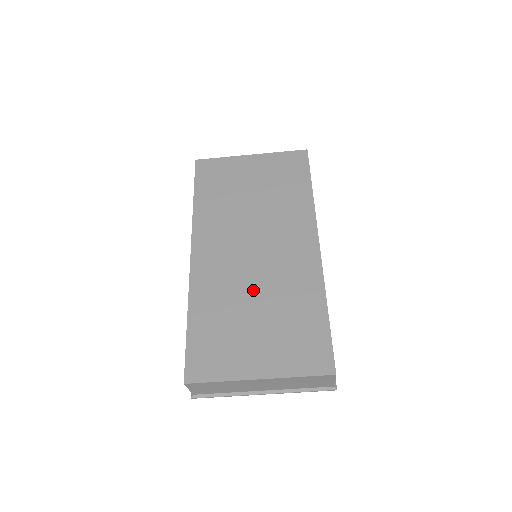
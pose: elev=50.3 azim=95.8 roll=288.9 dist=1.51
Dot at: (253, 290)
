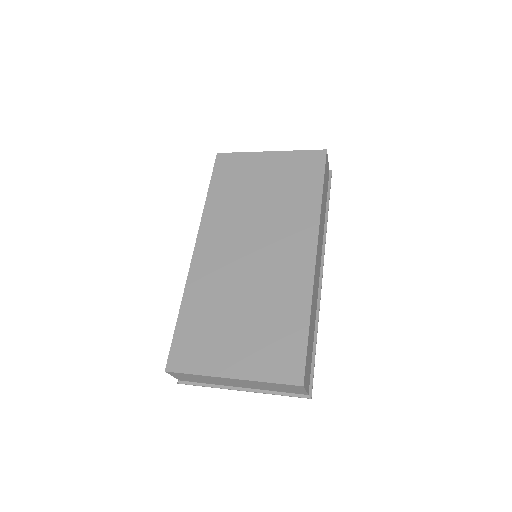
Dot at: (243, 291)
